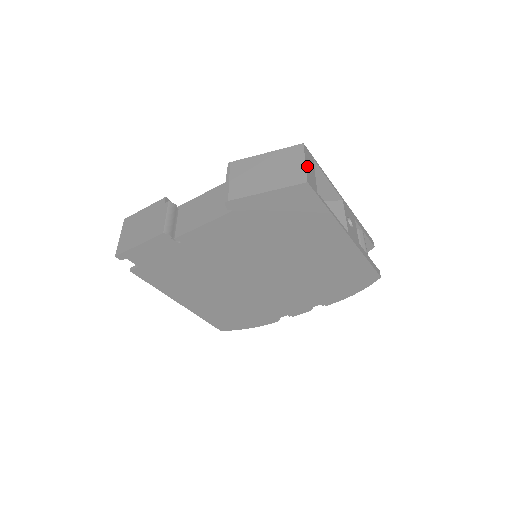
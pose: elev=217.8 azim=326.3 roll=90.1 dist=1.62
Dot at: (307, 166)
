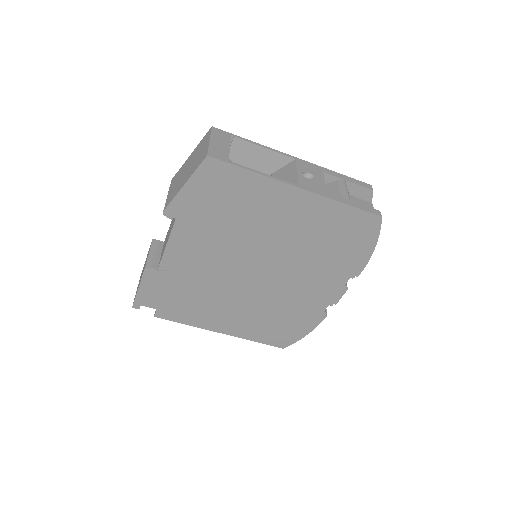
Dot at: (213, 143)
